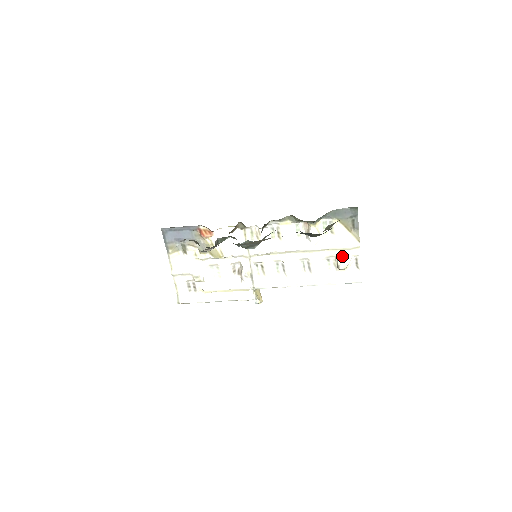
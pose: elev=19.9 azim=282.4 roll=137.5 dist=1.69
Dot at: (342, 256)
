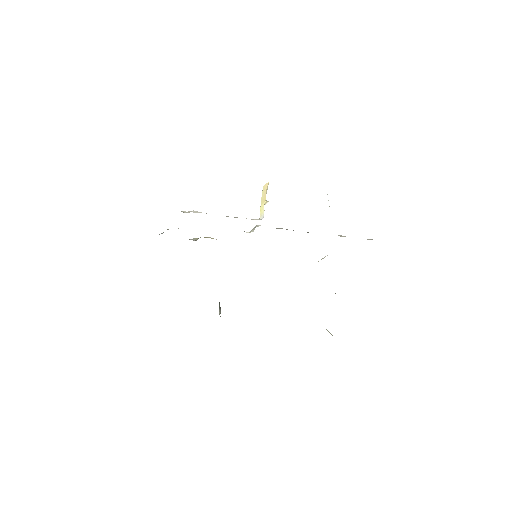
Dot at: occluded
